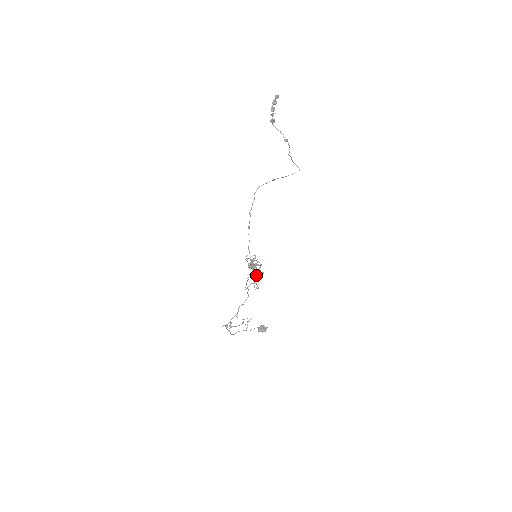
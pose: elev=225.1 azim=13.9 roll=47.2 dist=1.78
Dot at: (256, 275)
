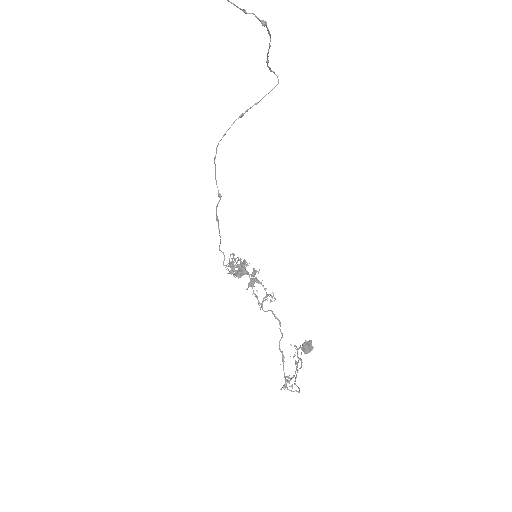
Dot at: (259, 282)
